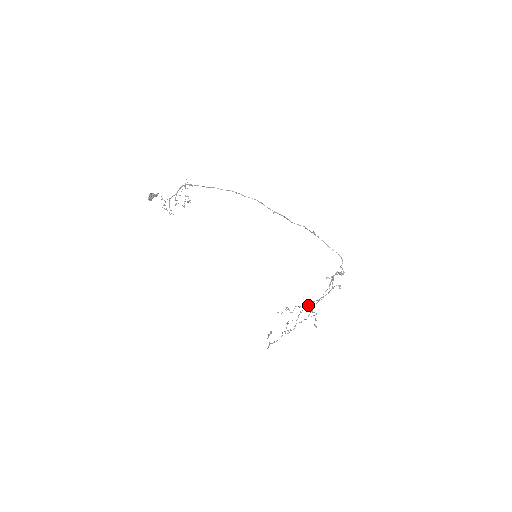
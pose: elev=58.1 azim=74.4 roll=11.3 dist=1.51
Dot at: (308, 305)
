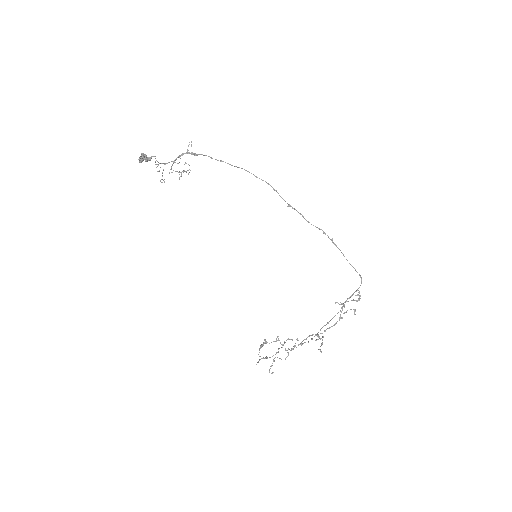
Dot at: (304, 339)
